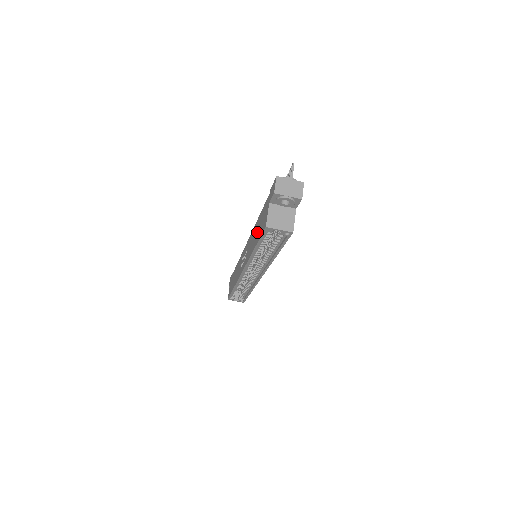
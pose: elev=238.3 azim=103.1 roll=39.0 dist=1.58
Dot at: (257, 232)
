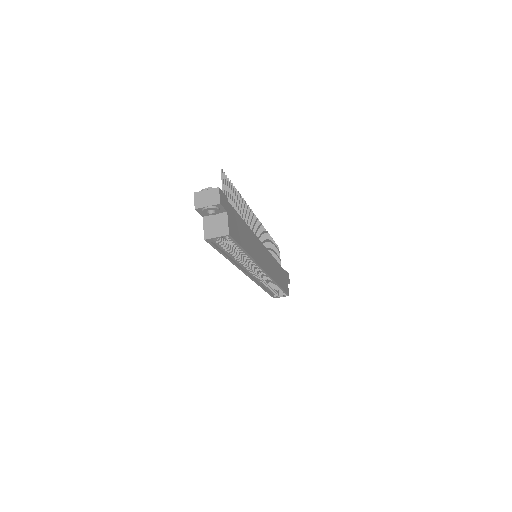
Dot at: occluded
